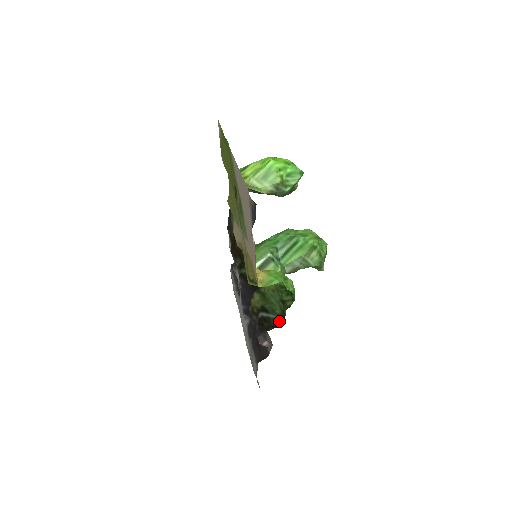
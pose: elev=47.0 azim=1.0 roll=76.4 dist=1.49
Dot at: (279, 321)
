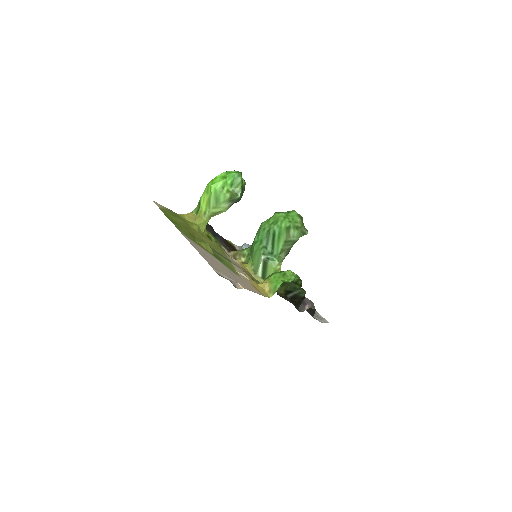
Dot at: (303, 293)
